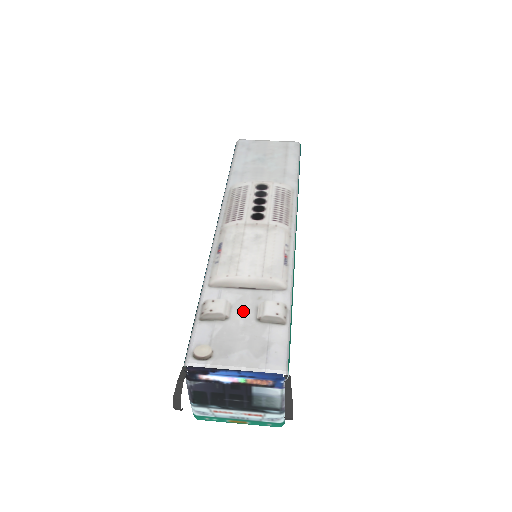
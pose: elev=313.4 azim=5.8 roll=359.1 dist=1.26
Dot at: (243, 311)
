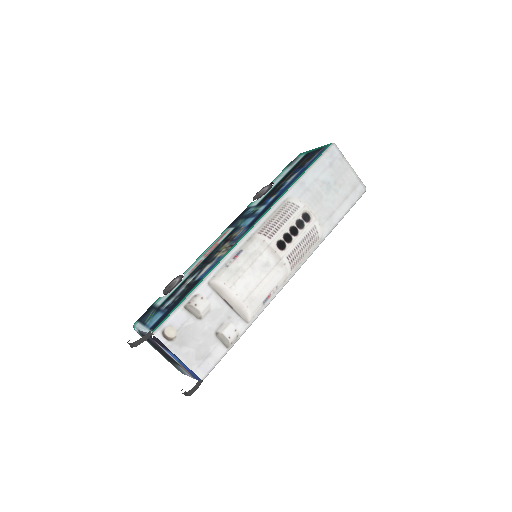
Dot at: (213, 320)
